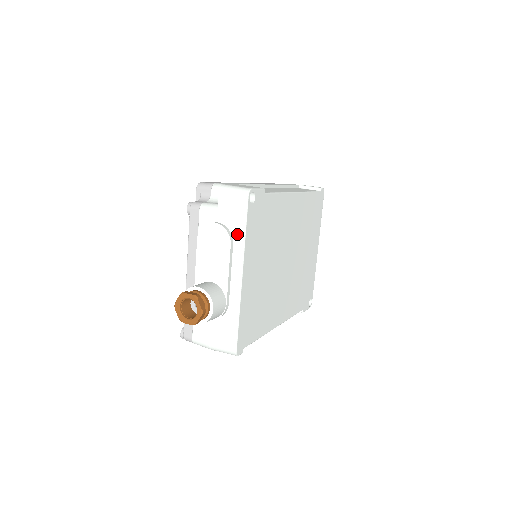
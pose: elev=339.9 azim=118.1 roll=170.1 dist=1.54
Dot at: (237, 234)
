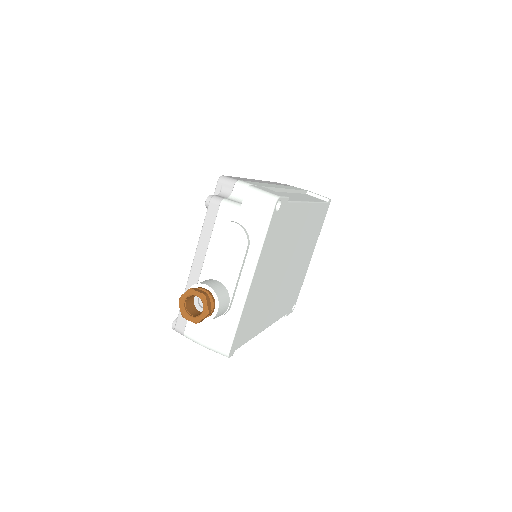
Dot at: (255, 239)
